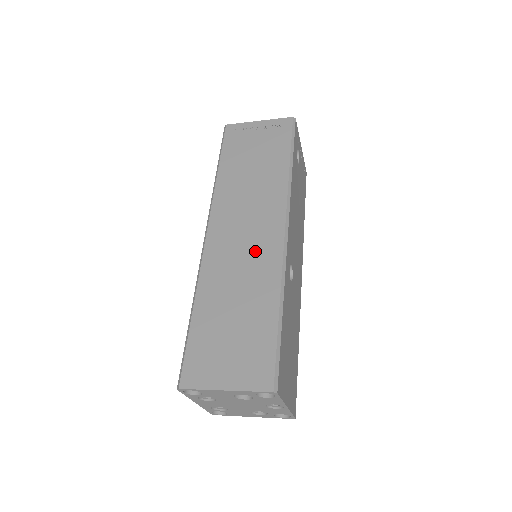
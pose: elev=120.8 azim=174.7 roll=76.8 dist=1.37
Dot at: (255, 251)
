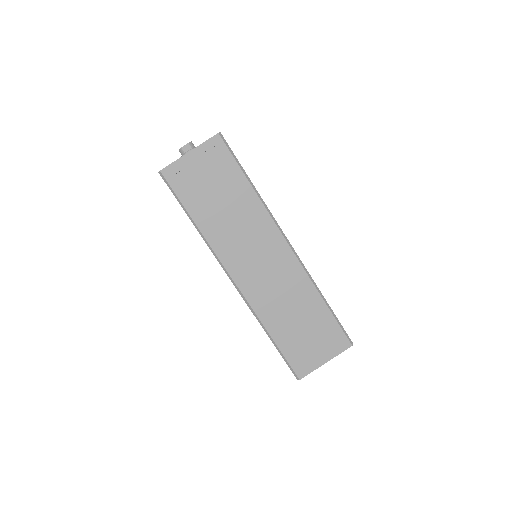
Dot at: (280, 273)
